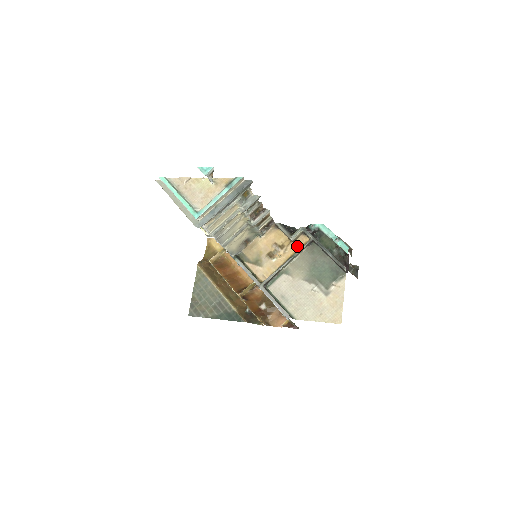
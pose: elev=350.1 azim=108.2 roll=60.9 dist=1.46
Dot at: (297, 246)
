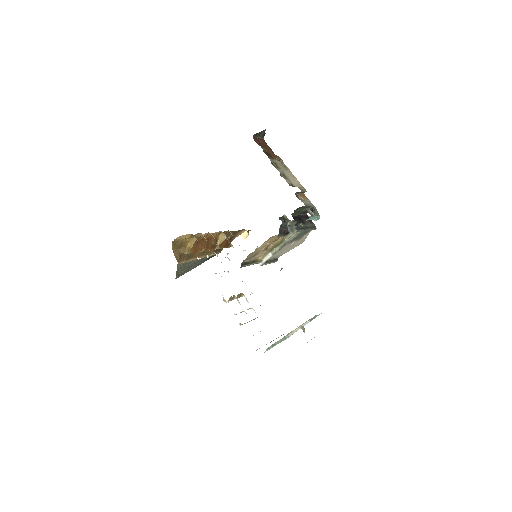
Dot at: occluded
